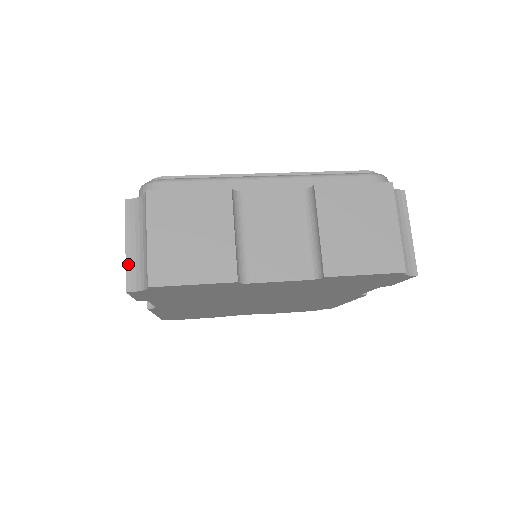
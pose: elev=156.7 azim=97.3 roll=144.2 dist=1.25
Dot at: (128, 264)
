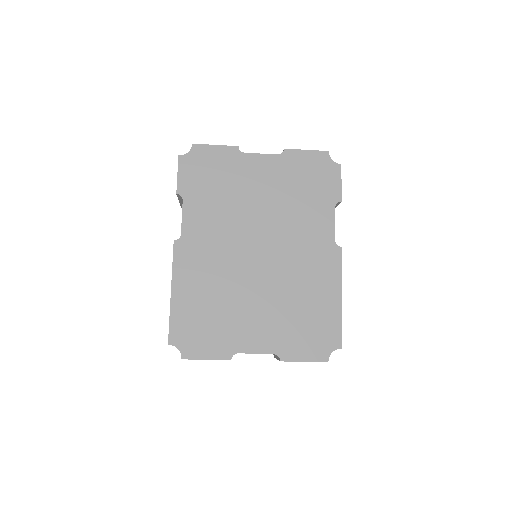
Dot at: occluded
